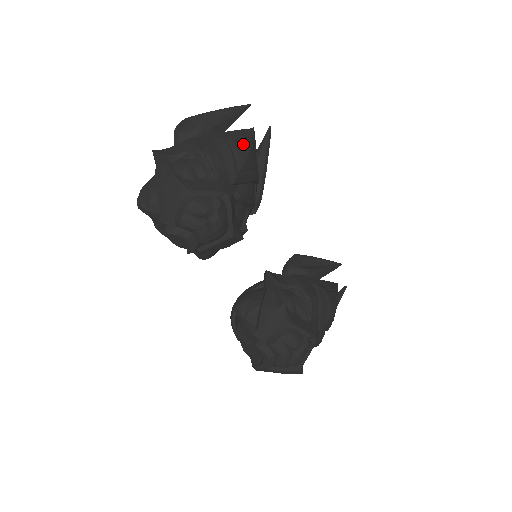
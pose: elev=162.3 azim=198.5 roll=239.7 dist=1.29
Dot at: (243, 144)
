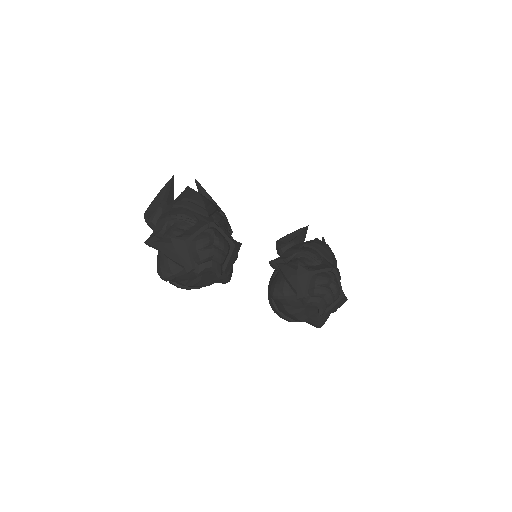
Dot at: (192, 195)
